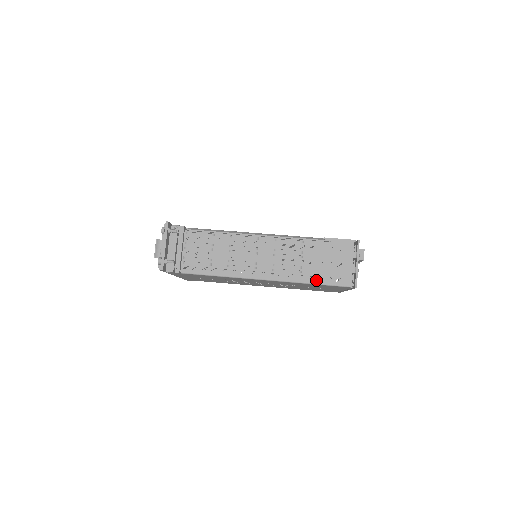
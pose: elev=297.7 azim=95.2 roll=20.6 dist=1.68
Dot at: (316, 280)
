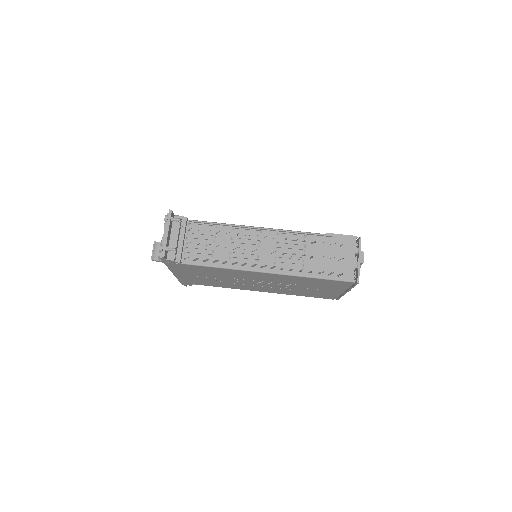
Dot at: (318, 274)
